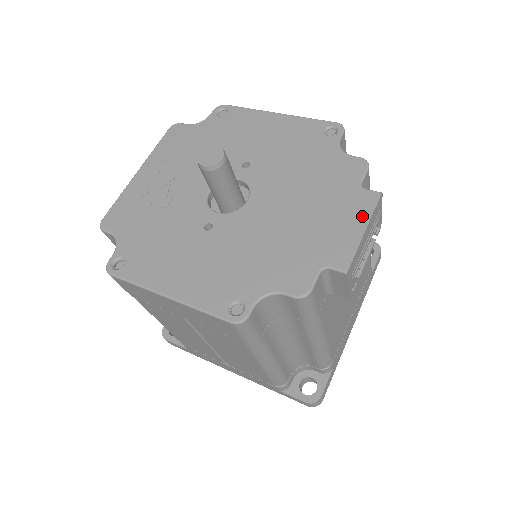
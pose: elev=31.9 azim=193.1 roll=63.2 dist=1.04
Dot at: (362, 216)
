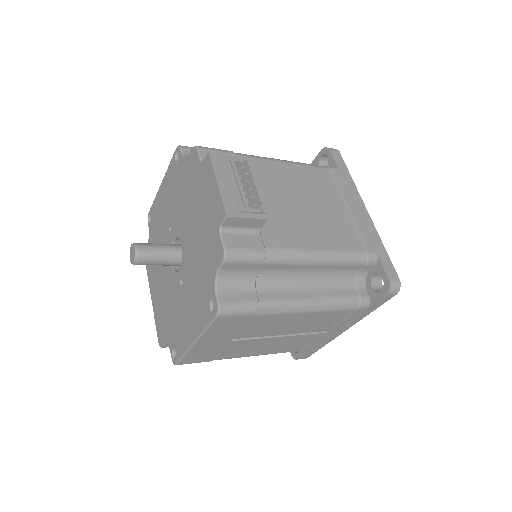
Dot at: (211, 177)
